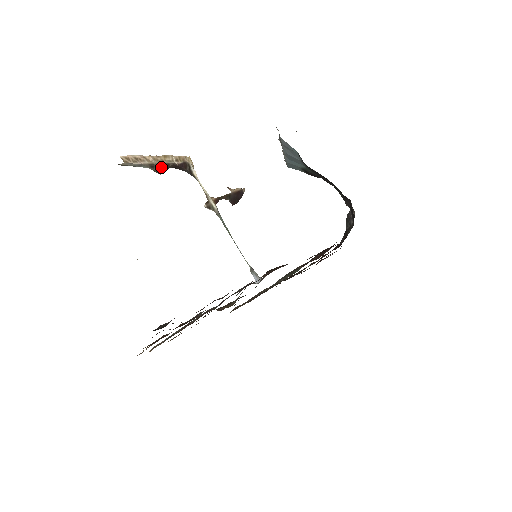
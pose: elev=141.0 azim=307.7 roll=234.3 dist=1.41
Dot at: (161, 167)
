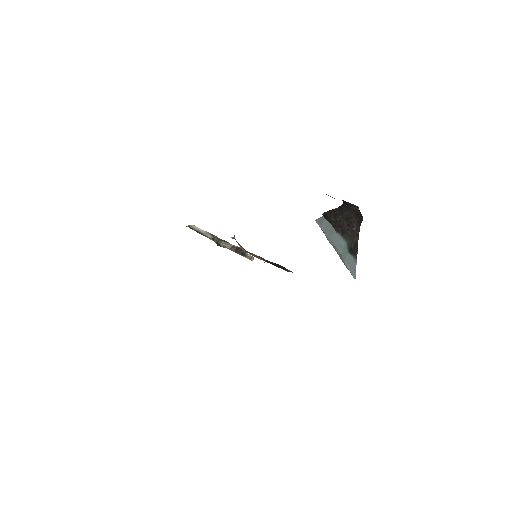
Dot at: (220, 240)
